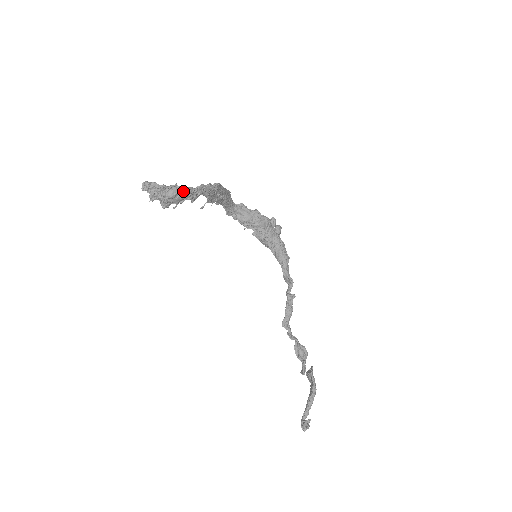
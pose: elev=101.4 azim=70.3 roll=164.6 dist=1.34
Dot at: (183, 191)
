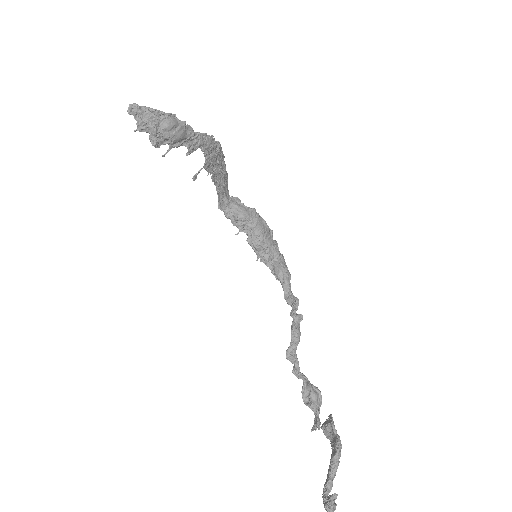
Dot at: (182, 127)
